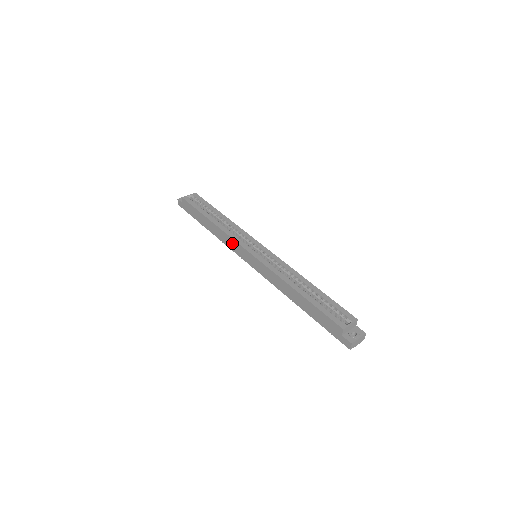
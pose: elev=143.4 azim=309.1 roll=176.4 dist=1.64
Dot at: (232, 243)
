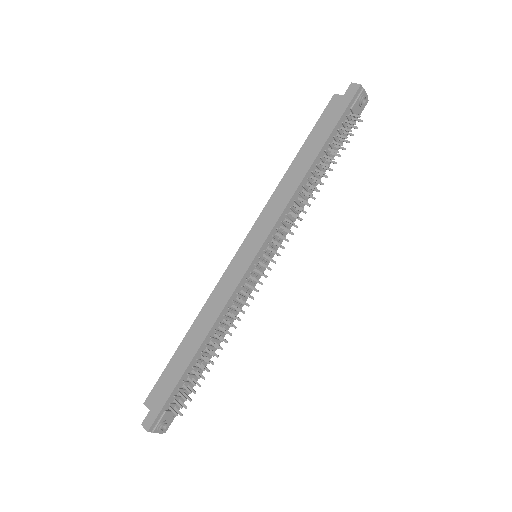
Dot at: (224, 285)
